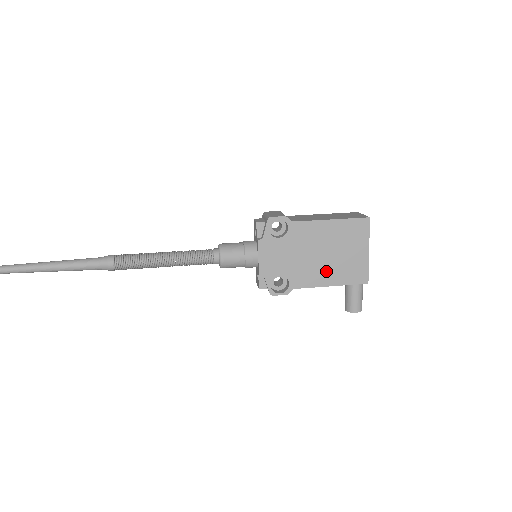
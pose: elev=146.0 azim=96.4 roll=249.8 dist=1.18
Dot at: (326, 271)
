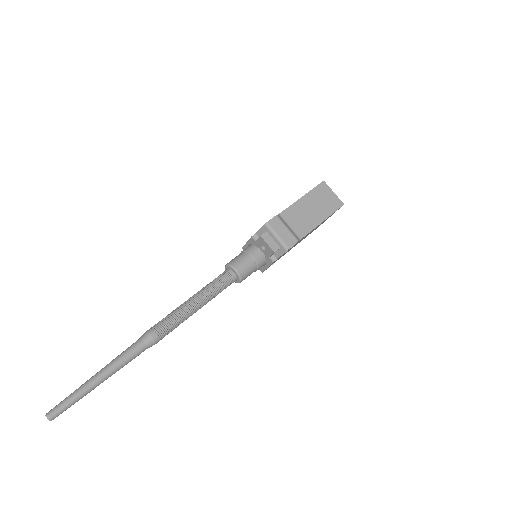
Dot at: occluded
